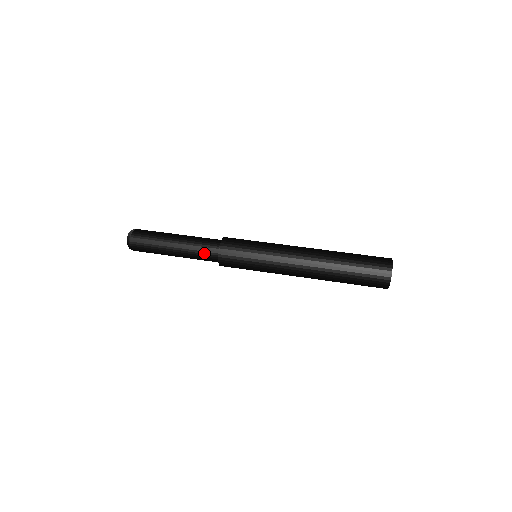
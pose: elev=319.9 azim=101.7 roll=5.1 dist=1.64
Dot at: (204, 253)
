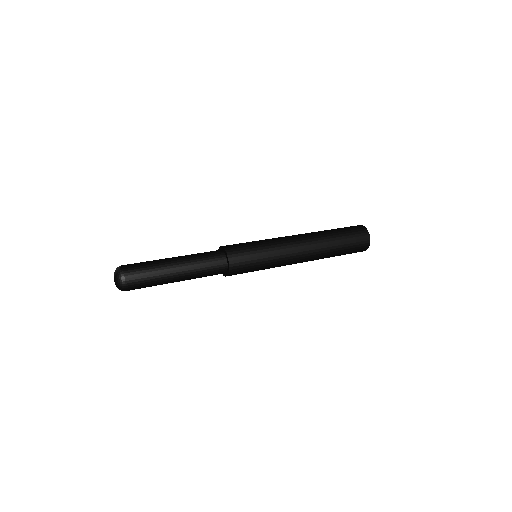
Dot at: (210, 257)
